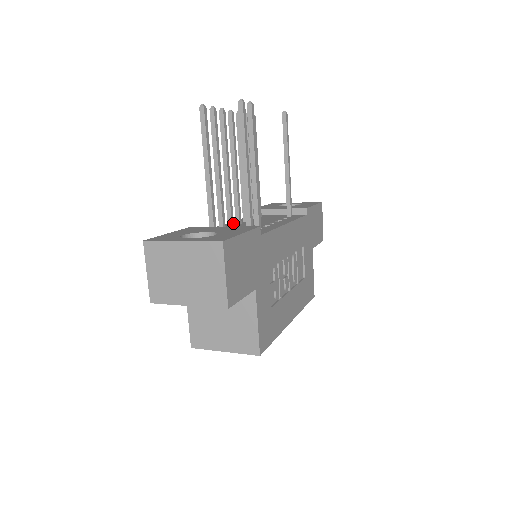
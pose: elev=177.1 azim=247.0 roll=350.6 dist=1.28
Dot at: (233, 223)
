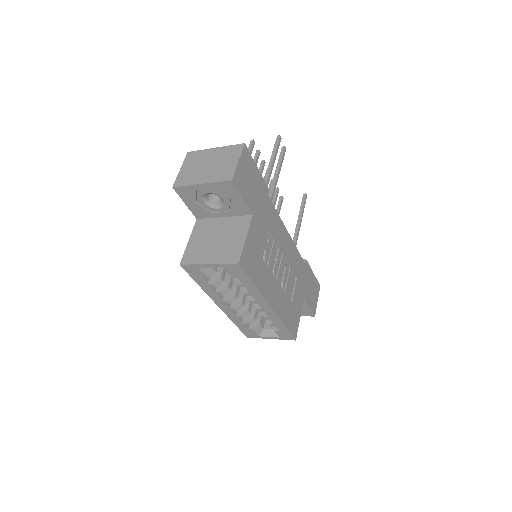
Dot at: occluded
